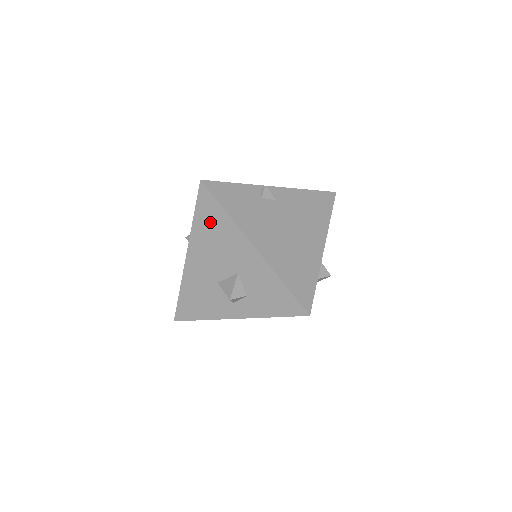
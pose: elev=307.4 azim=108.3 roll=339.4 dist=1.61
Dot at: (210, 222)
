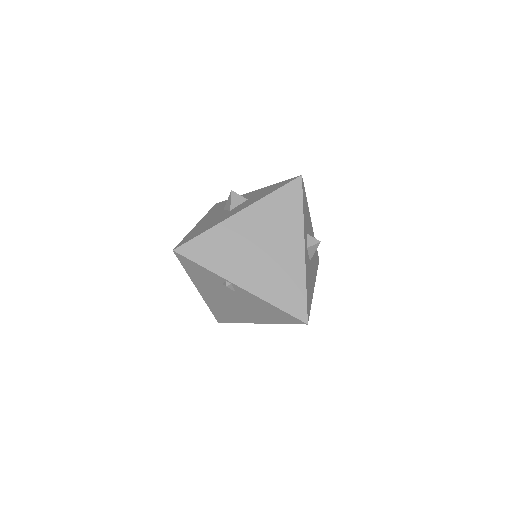
Dot at: occluded
